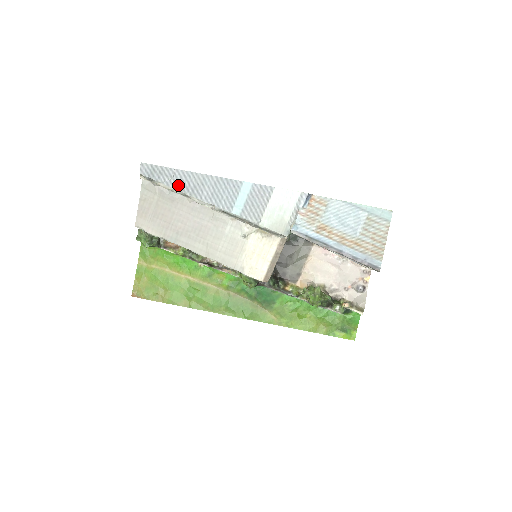
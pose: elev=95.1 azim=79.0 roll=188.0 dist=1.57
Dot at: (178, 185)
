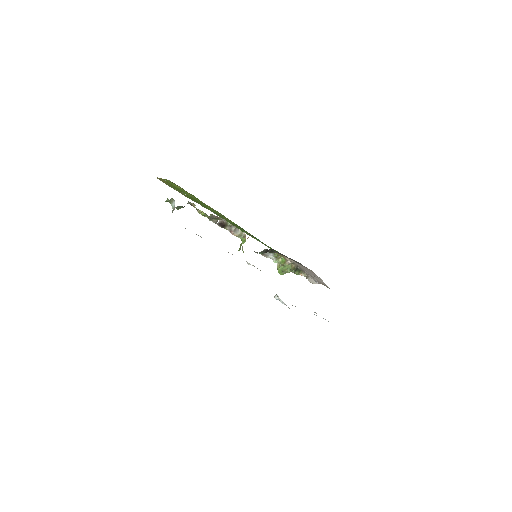
Dot at: occluded
